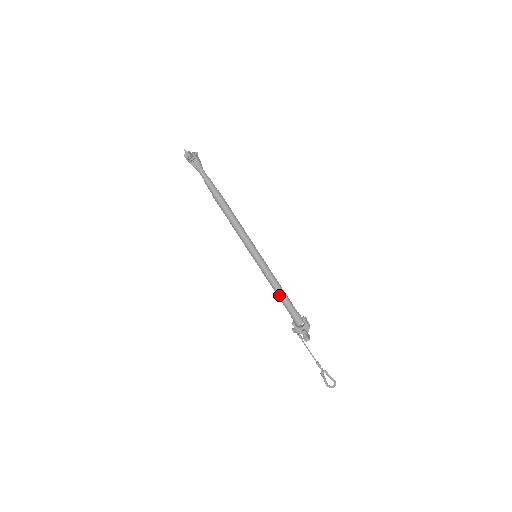
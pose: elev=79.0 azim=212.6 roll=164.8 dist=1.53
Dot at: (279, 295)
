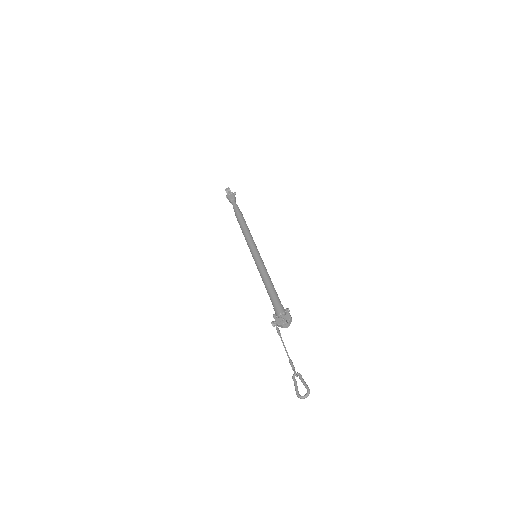
Dot at: (267, 285)
